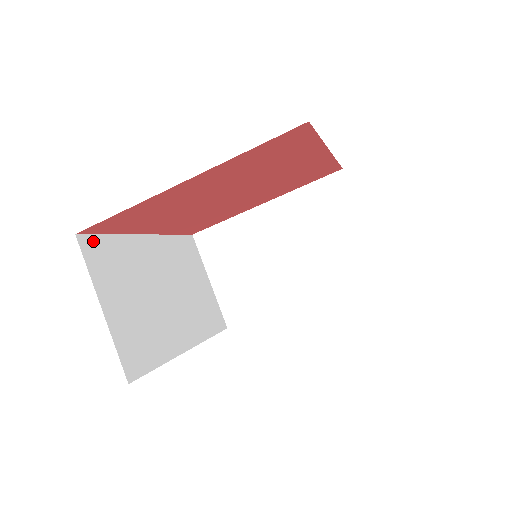
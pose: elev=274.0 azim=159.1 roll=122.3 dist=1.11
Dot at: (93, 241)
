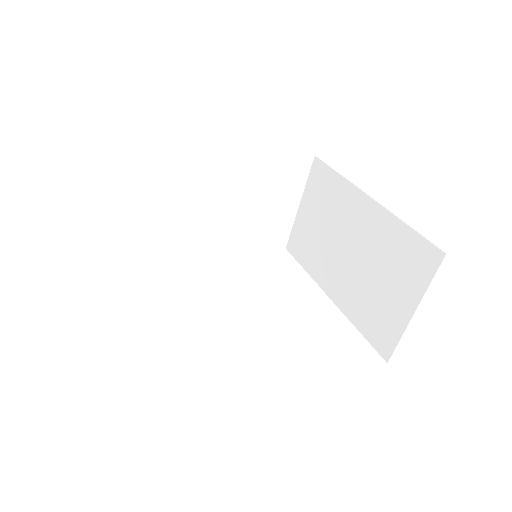
Dot at: (138, 149)
